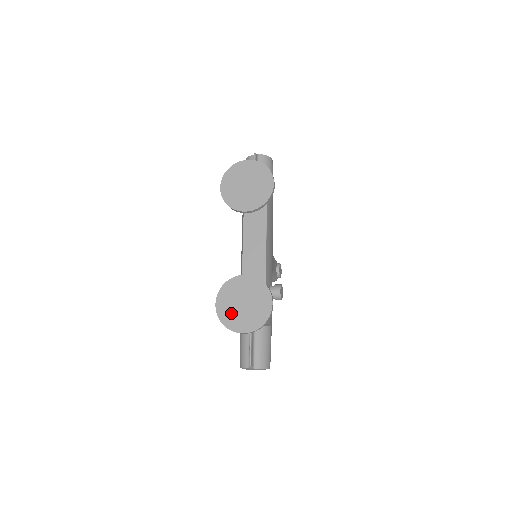
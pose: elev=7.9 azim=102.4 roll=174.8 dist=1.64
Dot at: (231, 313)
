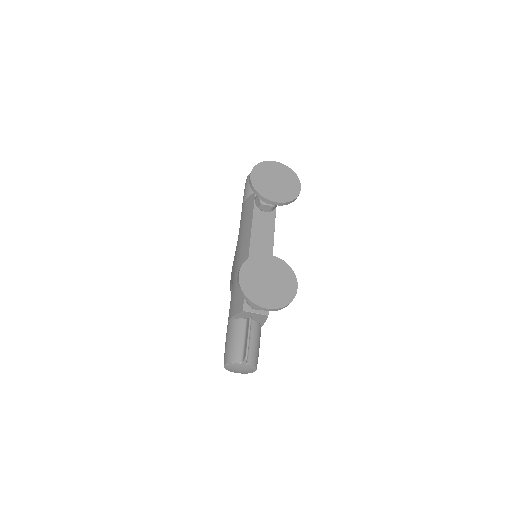
Dot at: (255, 287)
